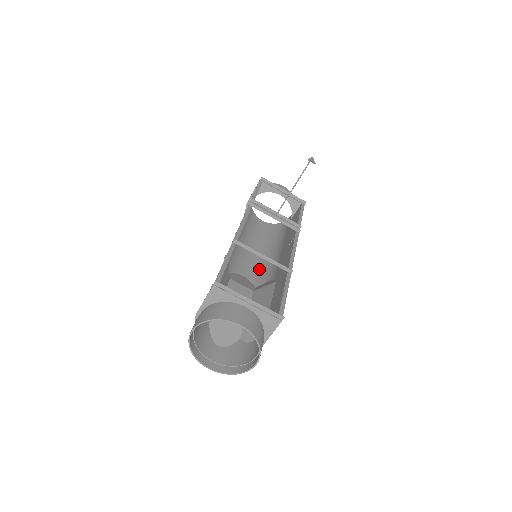
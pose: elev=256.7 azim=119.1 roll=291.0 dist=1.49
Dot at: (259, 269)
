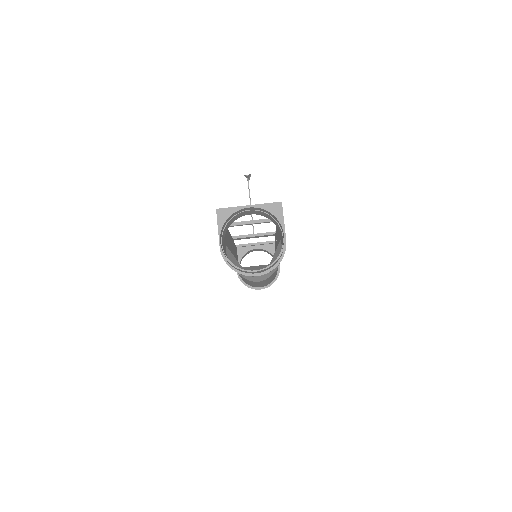
Dot at: (270, 278)
